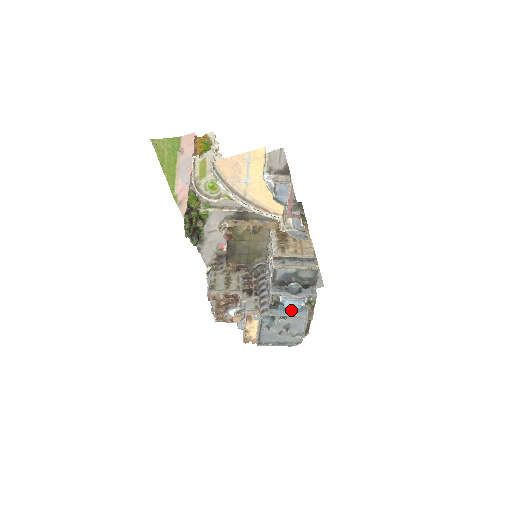
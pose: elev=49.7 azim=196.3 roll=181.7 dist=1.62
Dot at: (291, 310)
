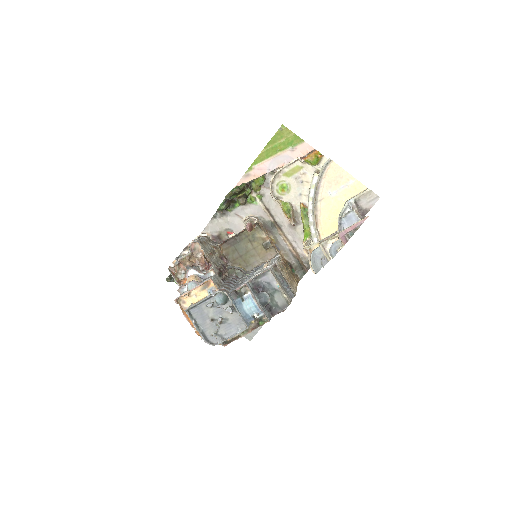
Dot at: (243, 310)
